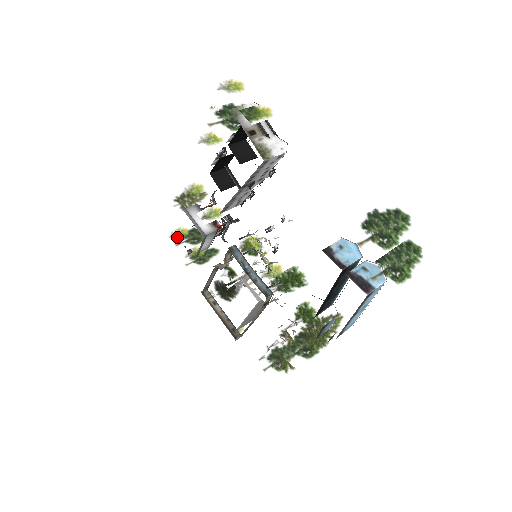
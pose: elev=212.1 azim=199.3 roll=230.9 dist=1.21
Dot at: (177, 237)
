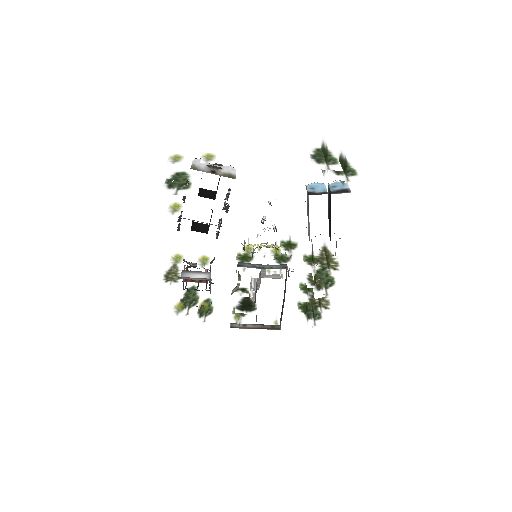
Dot at: (181, 311)
